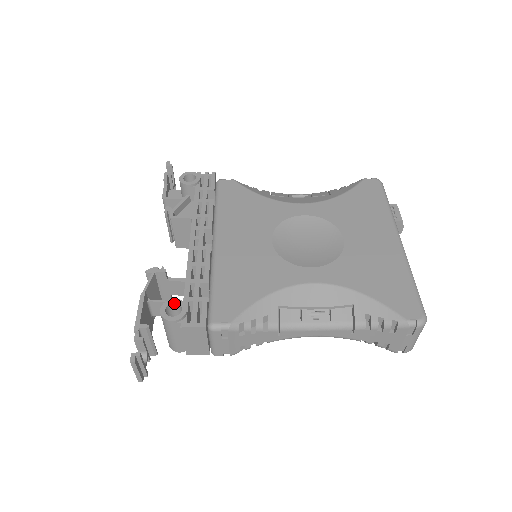
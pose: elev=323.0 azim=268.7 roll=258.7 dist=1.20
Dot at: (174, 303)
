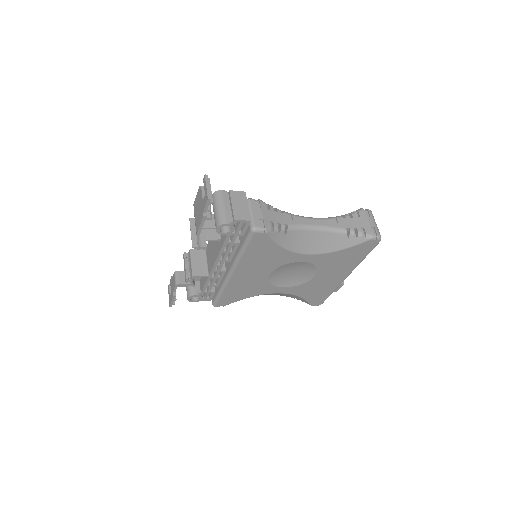
Dot at: occluded
